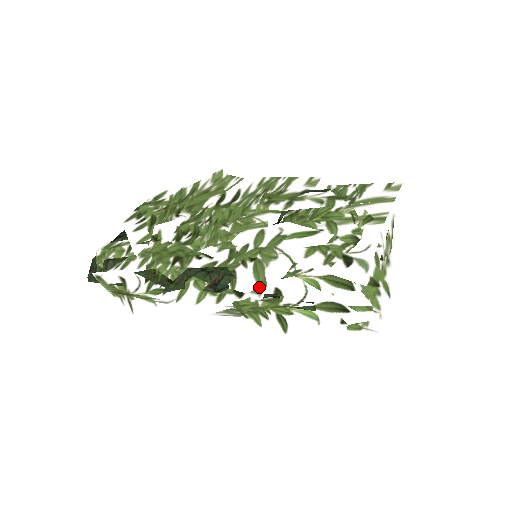
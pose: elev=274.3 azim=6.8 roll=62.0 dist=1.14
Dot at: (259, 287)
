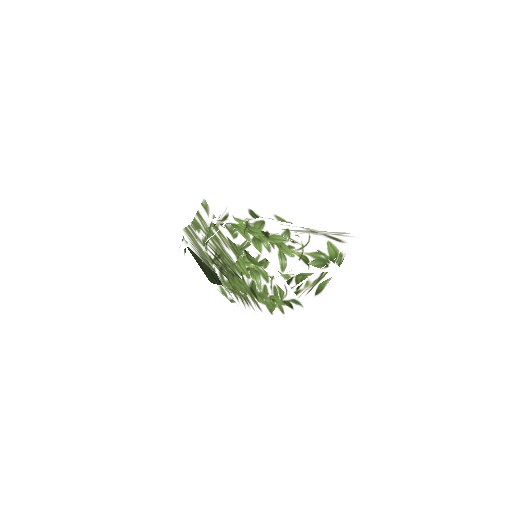
Dot at: (216, 217)
